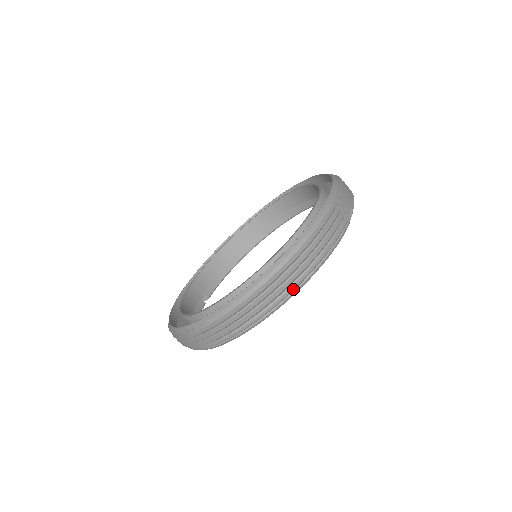
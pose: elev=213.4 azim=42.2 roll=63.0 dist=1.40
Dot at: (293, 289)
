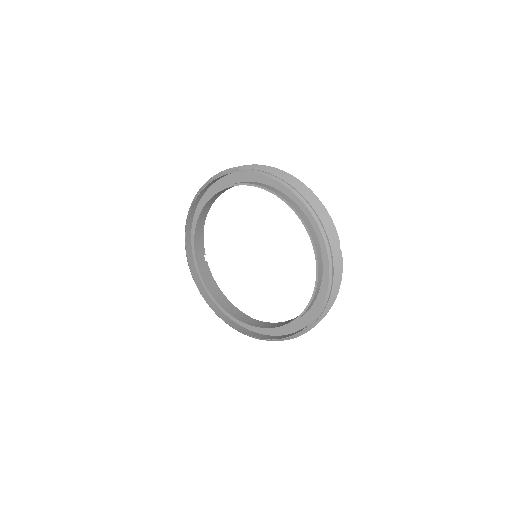
Dot at: occluded
